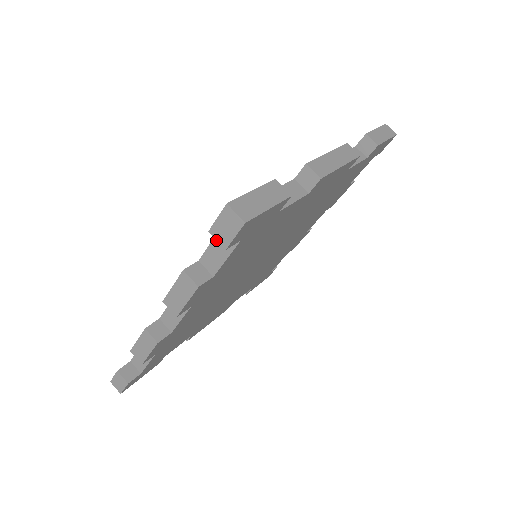
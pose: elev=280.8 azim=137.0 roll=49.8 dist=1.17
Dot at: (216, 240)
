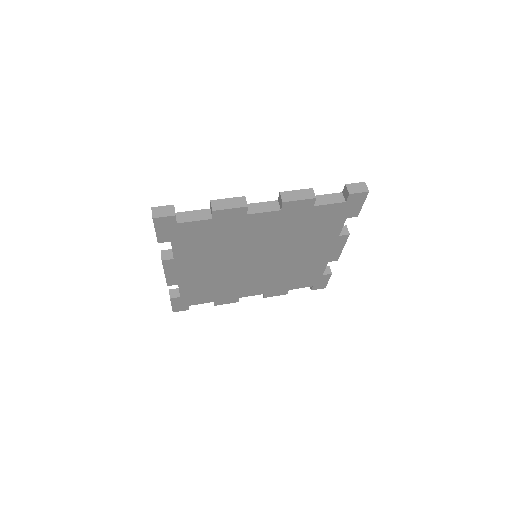
Dot at: (347, 189)
